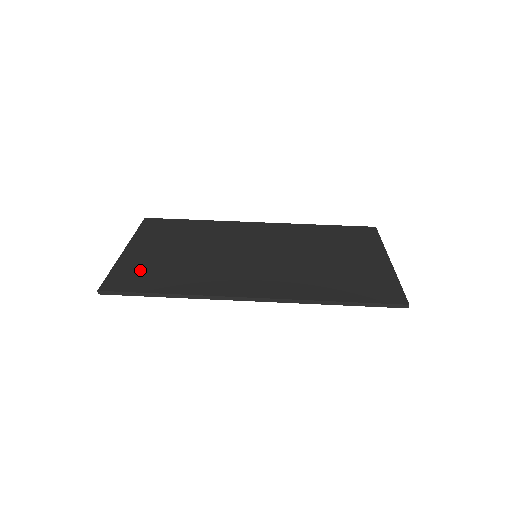
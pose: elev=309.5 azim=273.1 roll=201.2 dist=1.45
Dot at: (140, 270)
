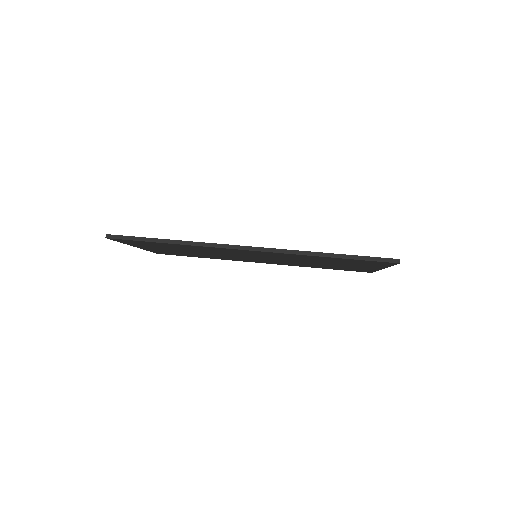
Dot at: occluded
